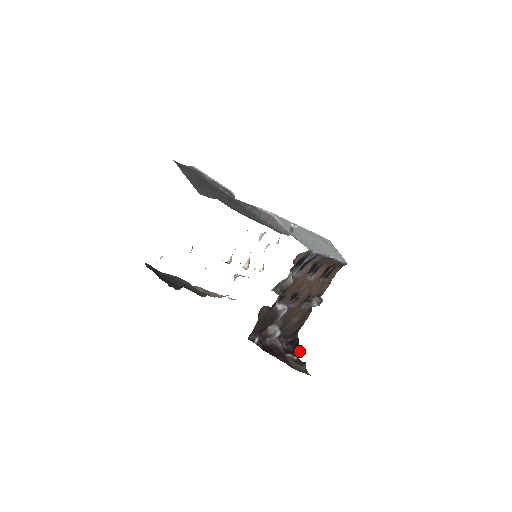
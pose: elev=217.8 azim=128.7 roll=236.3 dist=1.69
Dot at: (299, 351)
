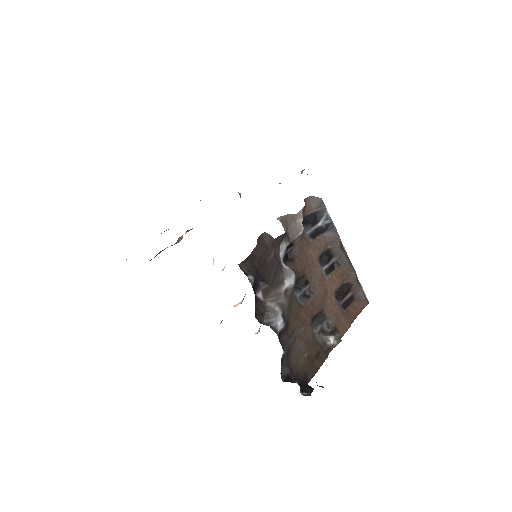
Dot at: (310, 387)
